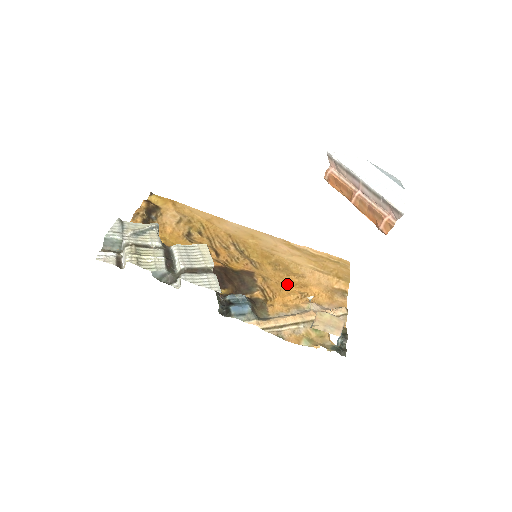
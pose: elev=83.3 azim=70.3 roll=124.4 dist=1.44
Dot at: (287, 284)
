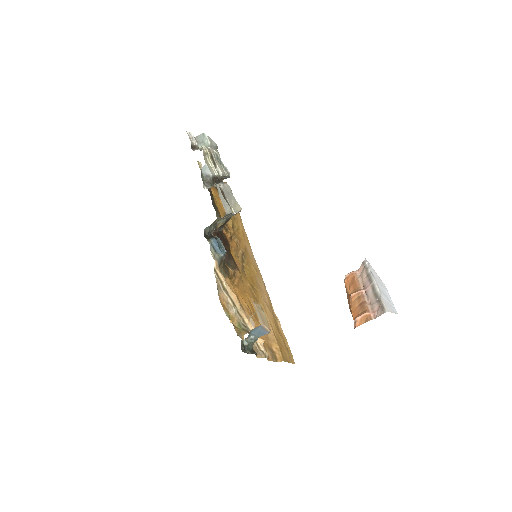
Dot at: (249, 300)
